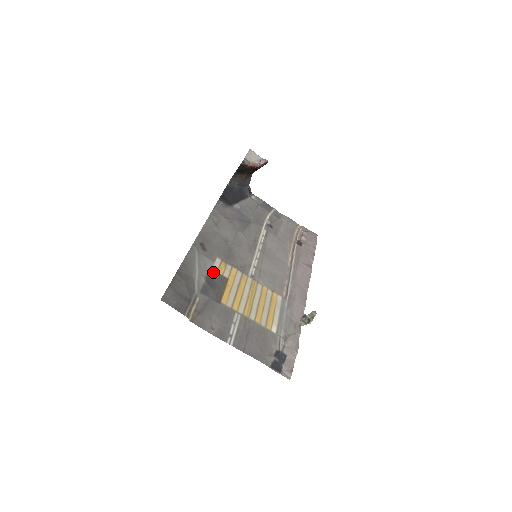
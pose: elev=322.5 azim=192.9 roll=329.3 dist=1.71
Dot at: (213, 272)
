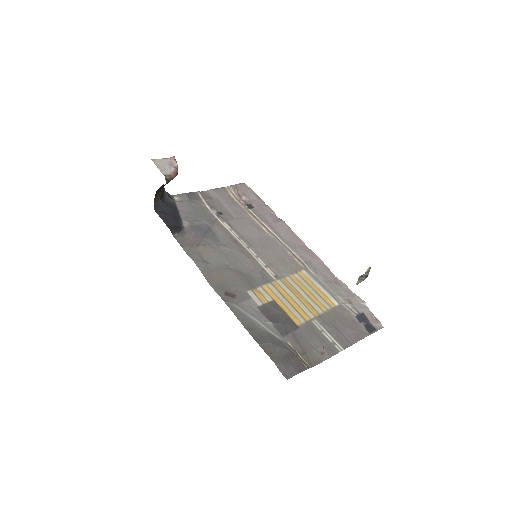
Dot at: (262, 308)
